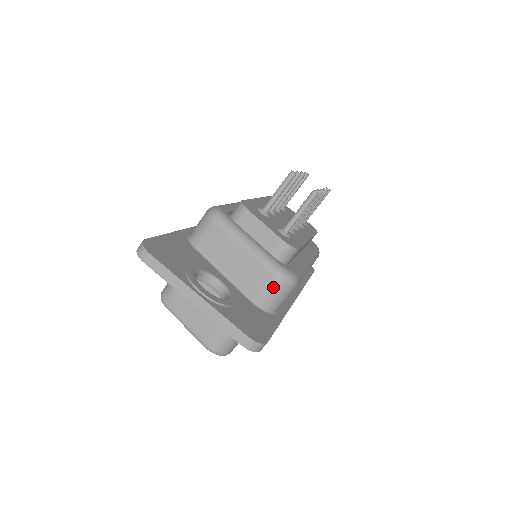
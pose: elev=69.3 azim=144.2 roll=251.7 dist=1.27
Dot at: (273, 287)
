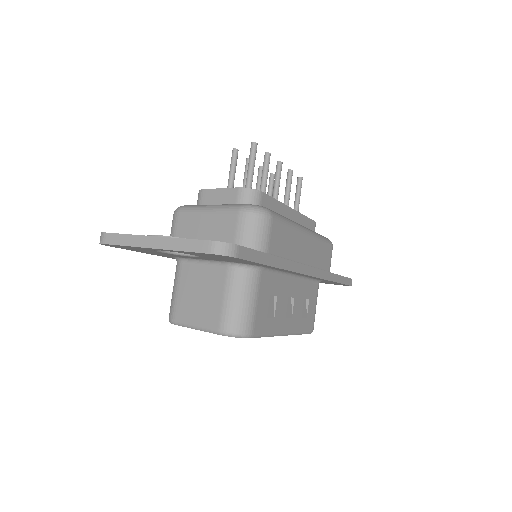
Dot at: (244, 223)
